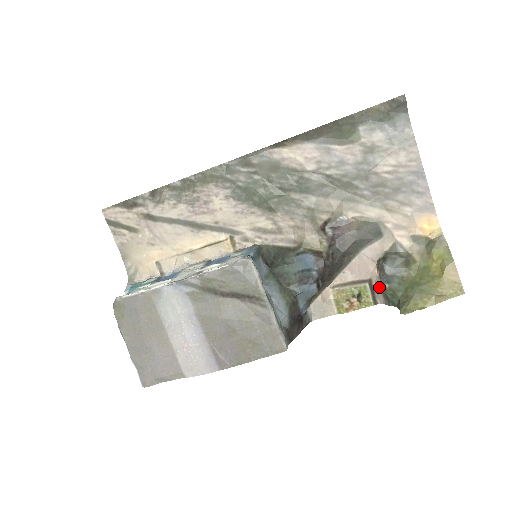
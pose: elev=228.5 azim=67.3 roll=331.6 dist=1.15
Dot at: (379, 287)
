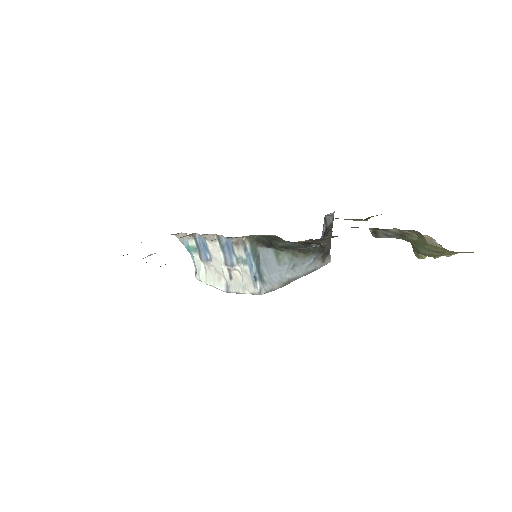
Dot at: occluded
